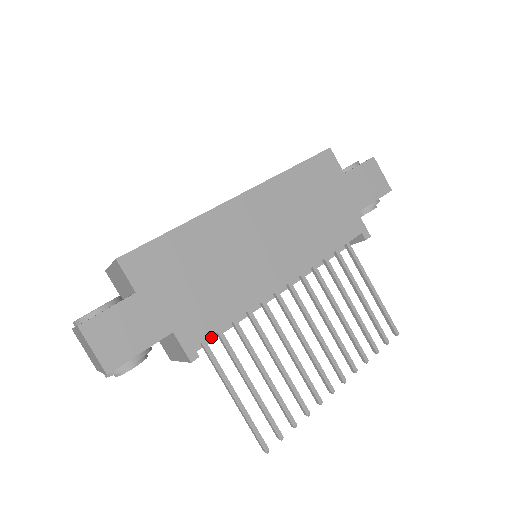
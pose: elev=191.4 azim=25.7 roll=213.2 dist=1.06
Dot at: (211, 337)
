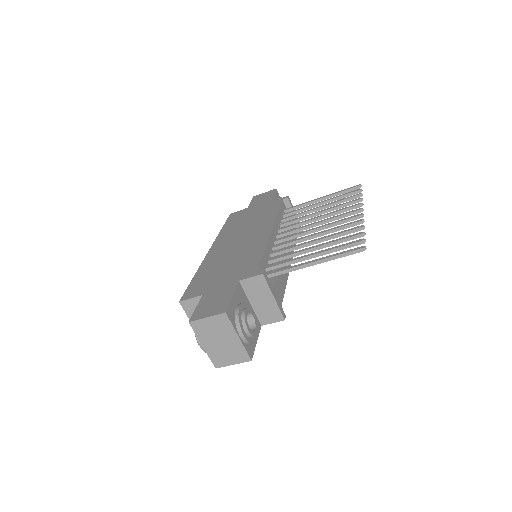
Dot at: (274, 278)
